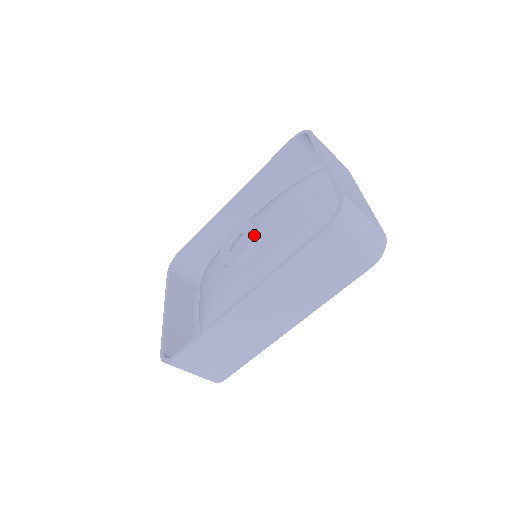
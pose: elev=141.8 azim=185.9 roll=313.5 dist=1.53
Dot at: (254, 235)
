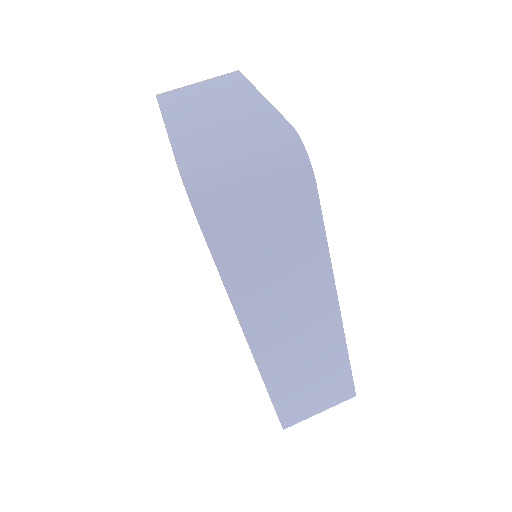
Dot at: occluded
